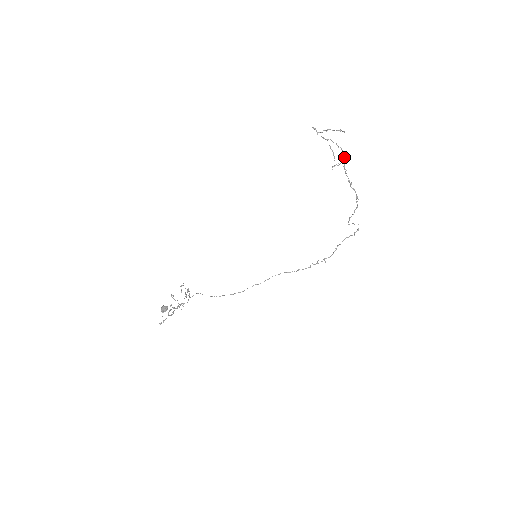
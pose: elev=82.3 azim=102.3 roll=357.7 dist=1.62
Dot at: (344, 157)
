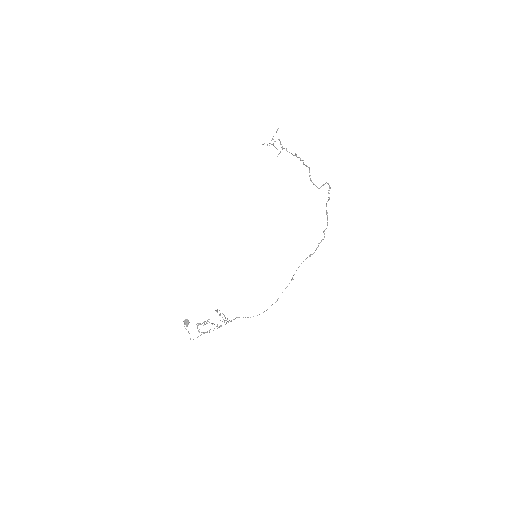
Dot at: (280, 142)
